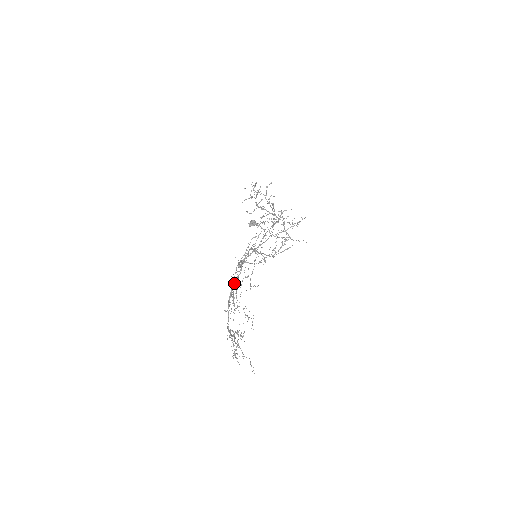
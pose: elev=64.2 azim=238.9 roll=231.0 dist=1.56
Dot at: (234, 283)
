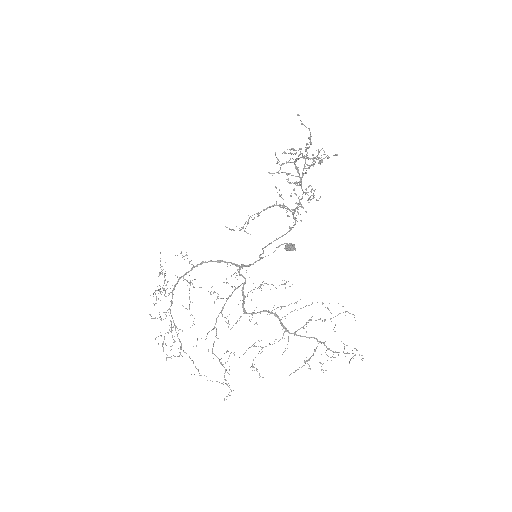
Dot at: (207, 262)
